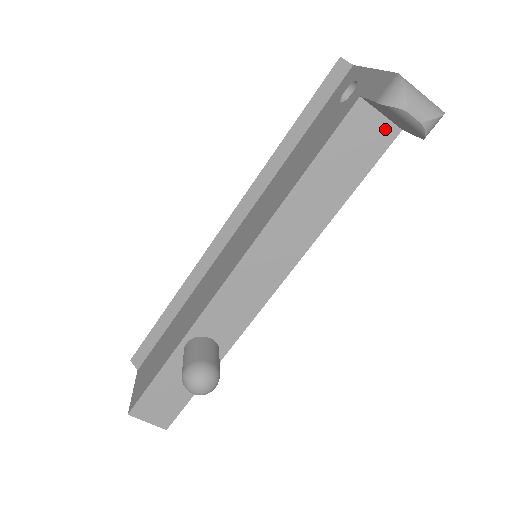
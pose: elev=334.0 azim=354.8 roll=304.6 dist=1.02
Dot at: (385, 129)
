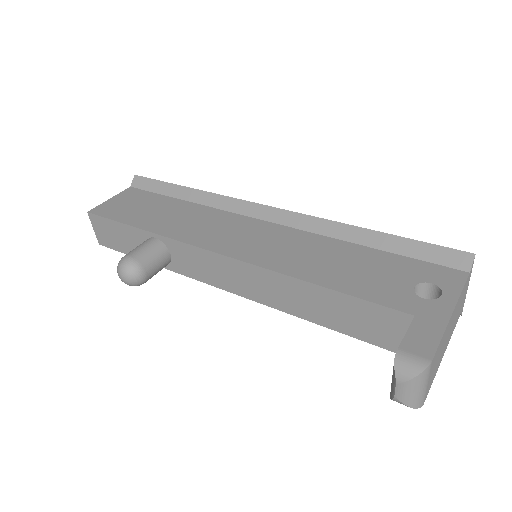
Dot at: occluded
